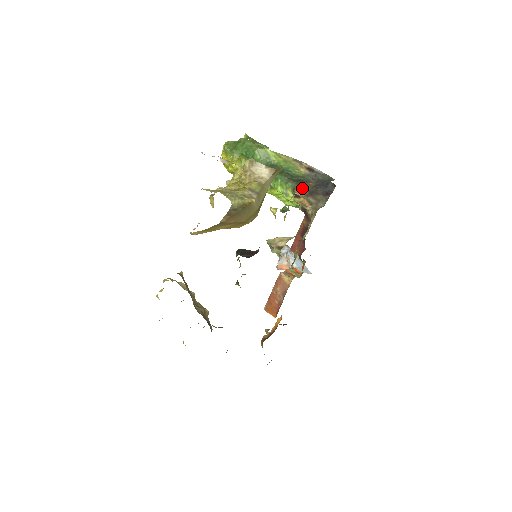
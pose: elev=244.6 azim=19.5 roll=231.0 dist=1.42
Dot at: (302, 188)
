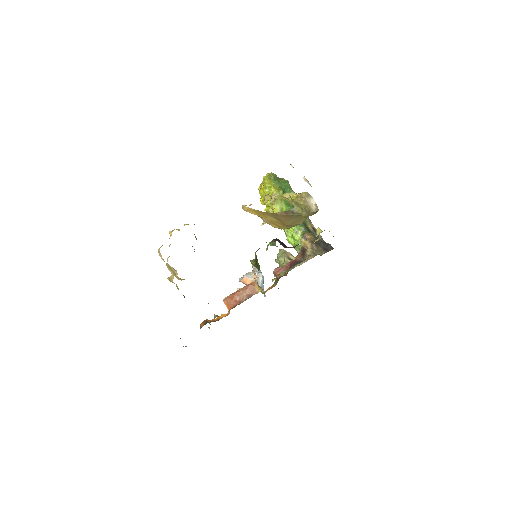
Dot at: (311, 236)
